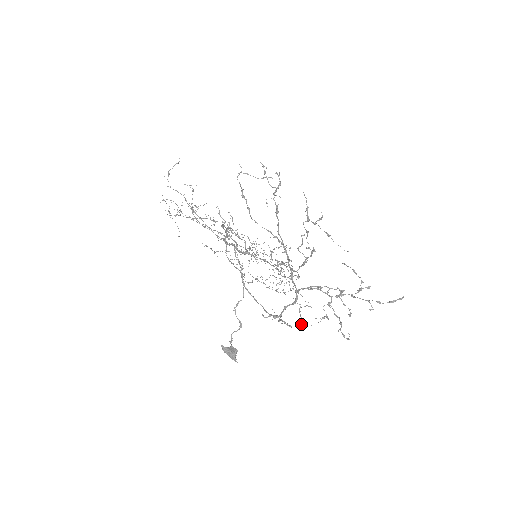
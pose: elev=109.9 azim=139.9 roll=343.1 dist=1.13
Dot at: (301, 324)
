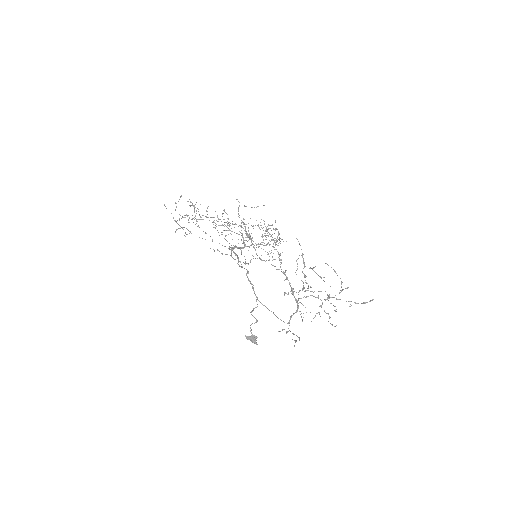
Dot at: (302, 321)
